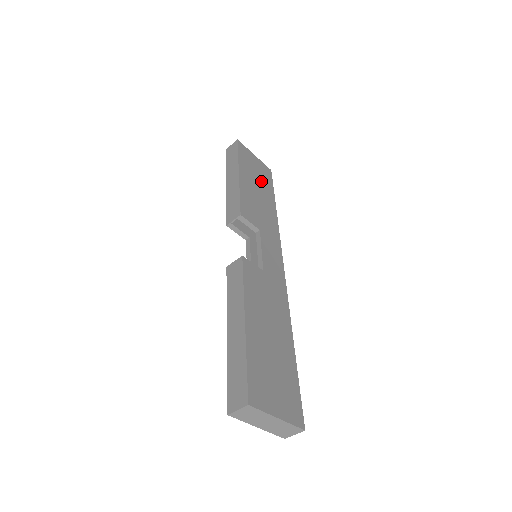
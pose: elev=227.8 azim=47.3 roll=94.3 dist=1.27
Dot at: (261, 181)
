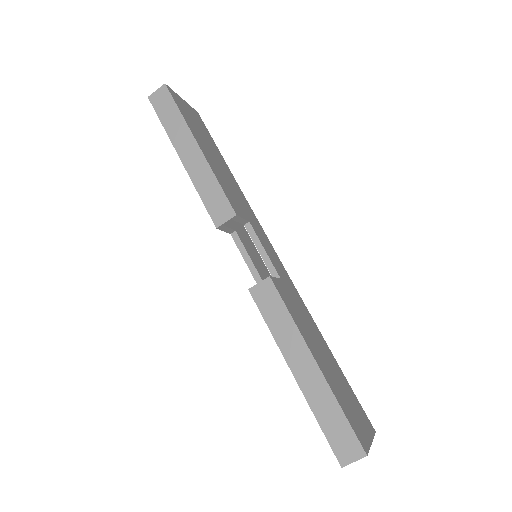
Dot at: (207, 140)
